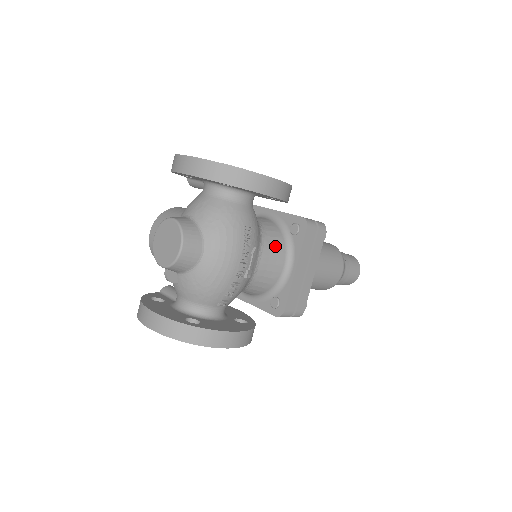
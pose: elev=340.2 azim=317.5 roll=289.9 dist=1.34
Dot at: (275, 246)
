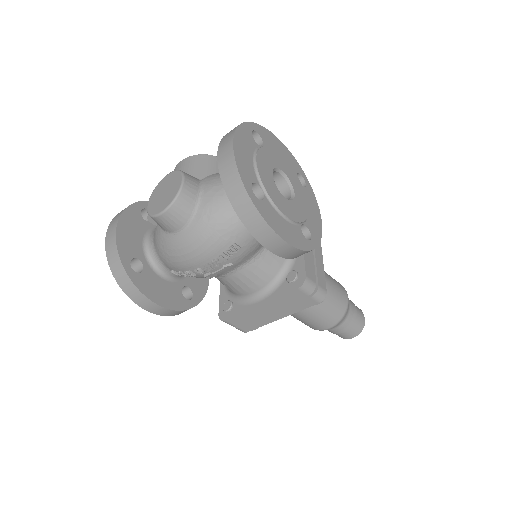
Dot at: (261, 273)
